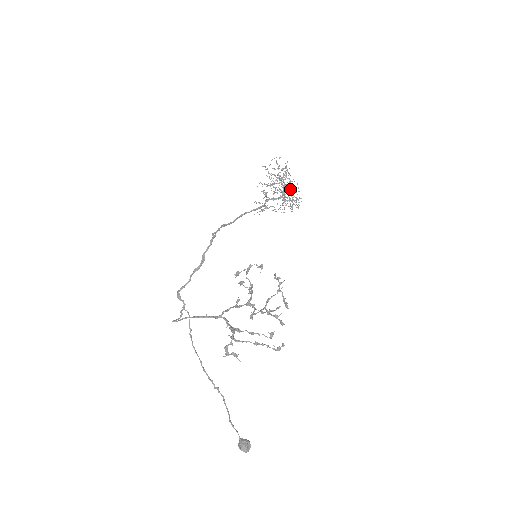
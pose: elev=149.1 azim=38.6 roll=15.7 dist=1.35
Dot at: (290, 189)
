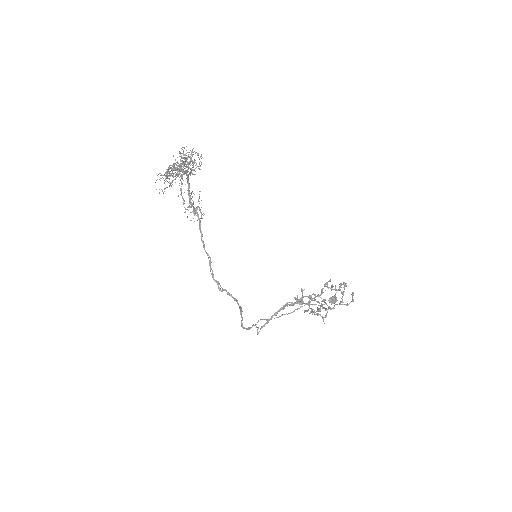
Dot at: occluded
